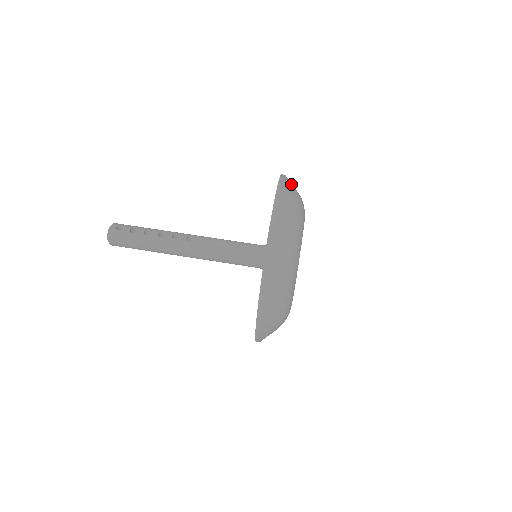
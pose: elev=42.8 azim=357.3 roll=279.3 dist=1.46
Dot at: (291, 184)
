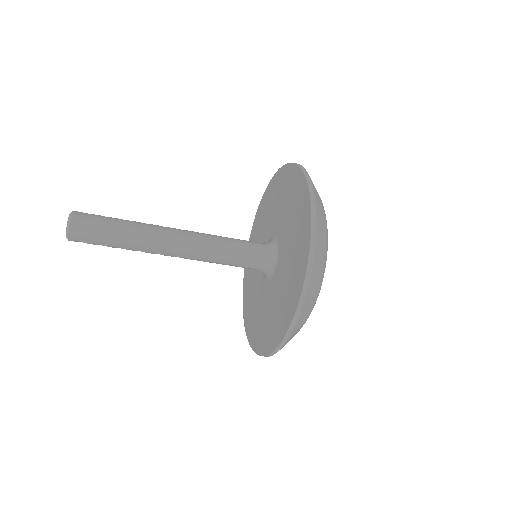
Dot at: occluded
